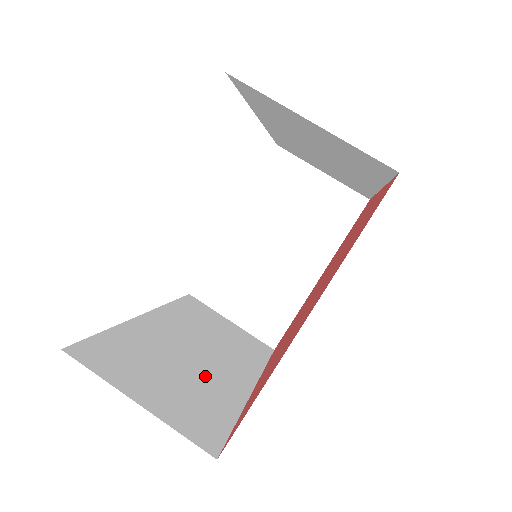
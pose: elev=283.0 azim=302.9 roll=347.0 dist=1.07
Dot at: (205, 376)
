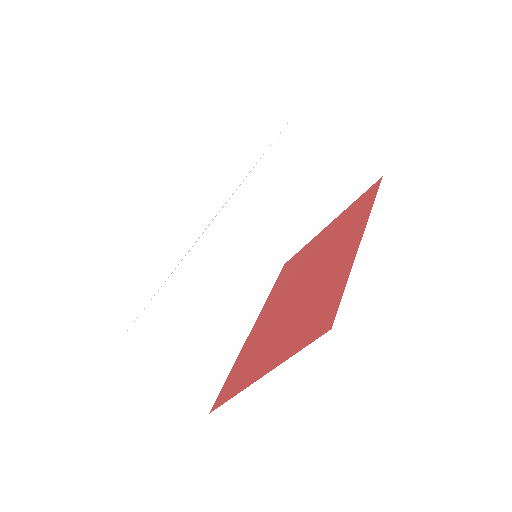
Dot at: (214, 331)
